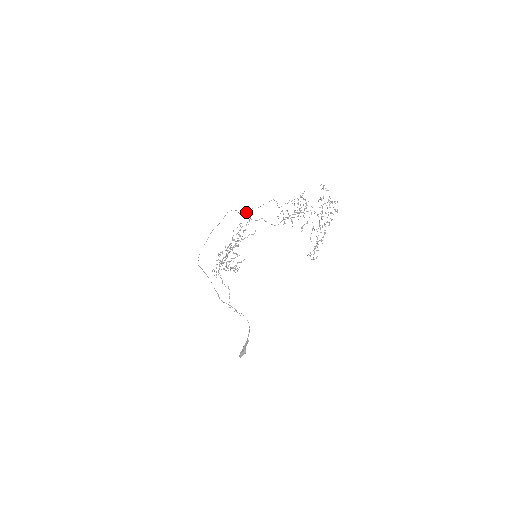
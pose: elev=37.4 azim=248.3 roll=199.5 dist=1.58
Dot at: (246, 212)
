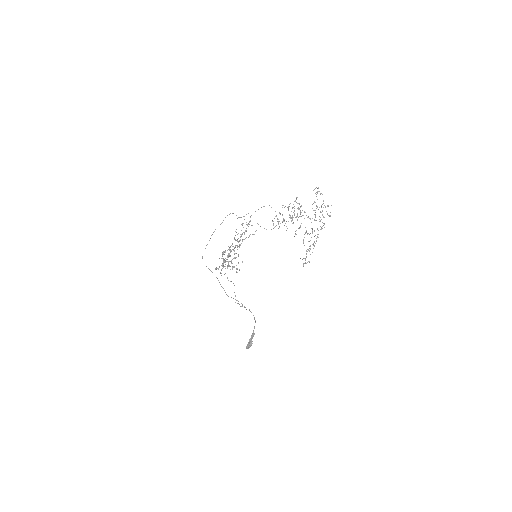
Dot at: (243, 216)
